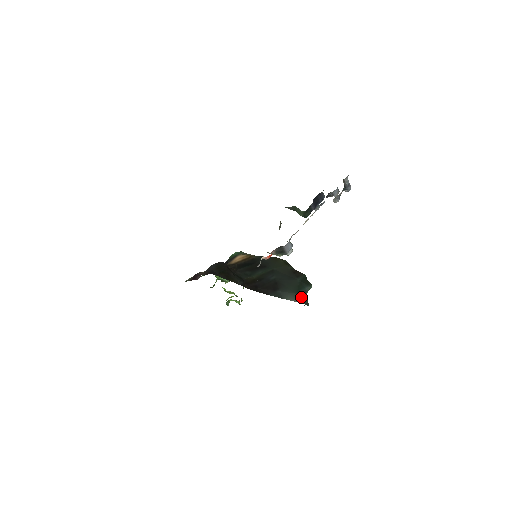
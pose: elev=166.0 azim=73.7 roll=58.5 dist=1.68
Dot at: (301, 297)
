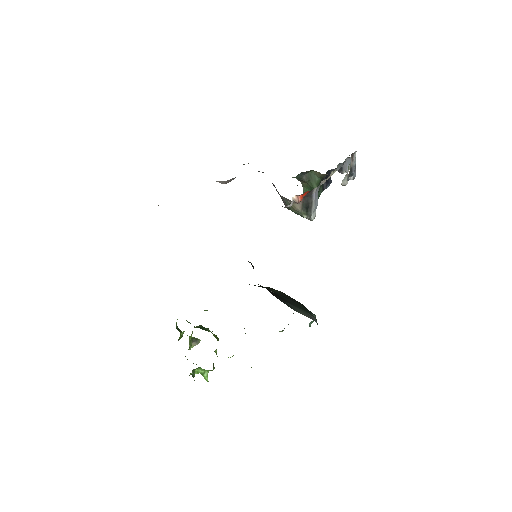
Dot at: (312, 315)
